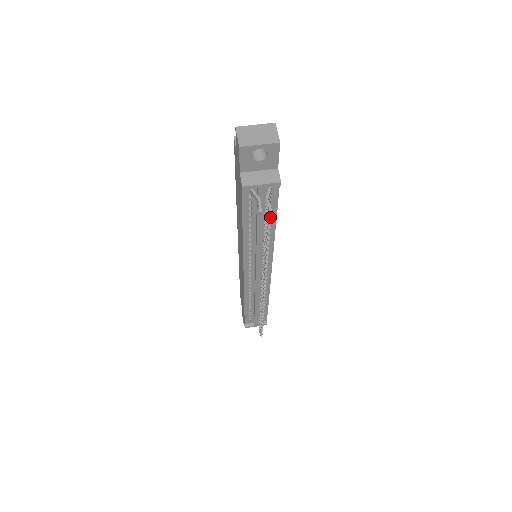
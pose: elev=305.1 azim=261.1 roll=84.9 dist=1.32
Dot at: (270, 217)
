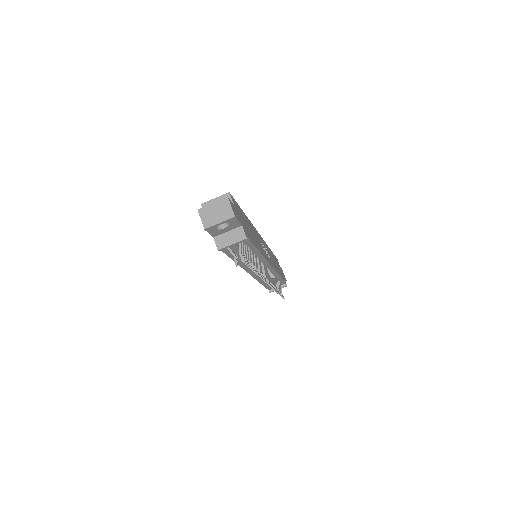
Dot at: (246, 264)
